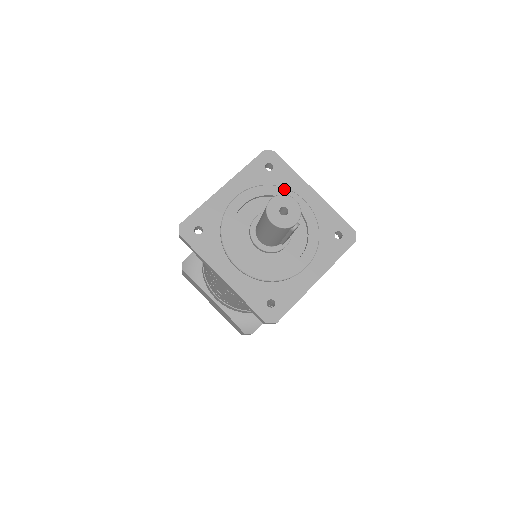
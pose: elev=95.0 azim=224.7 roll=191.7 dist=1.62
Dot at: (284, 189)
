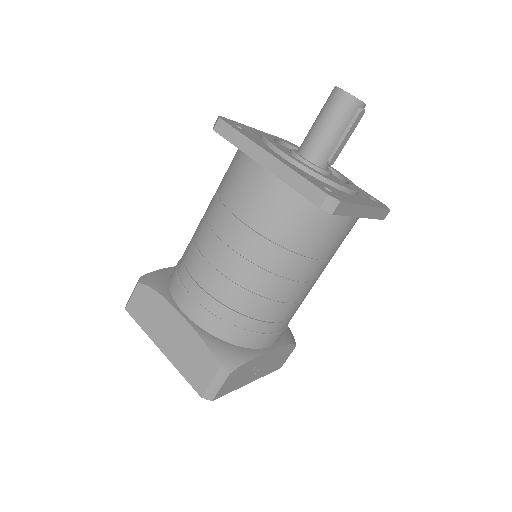
Dot at: occluded
